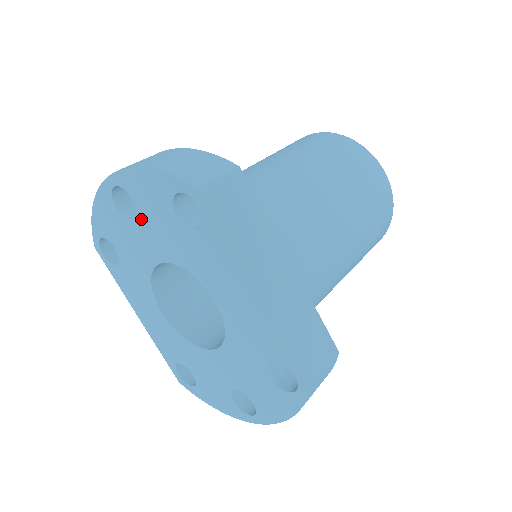
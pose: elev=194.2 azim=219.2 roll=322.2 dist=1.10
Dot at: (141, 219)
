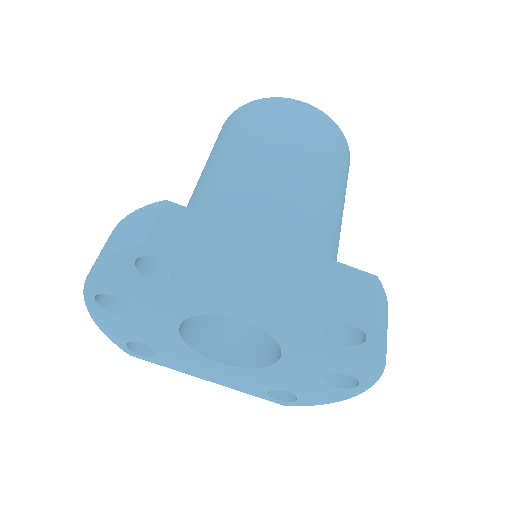
Dot at: (134, 305)
